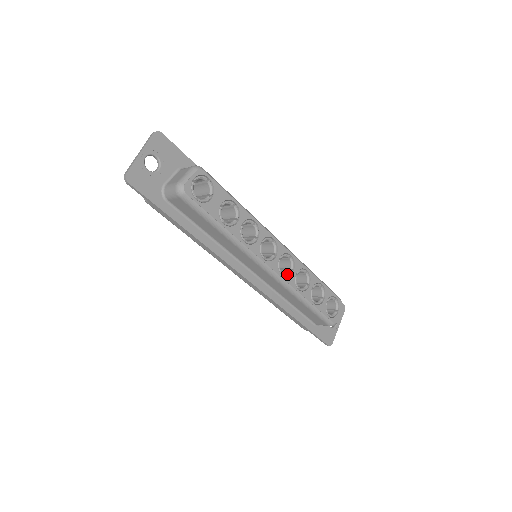
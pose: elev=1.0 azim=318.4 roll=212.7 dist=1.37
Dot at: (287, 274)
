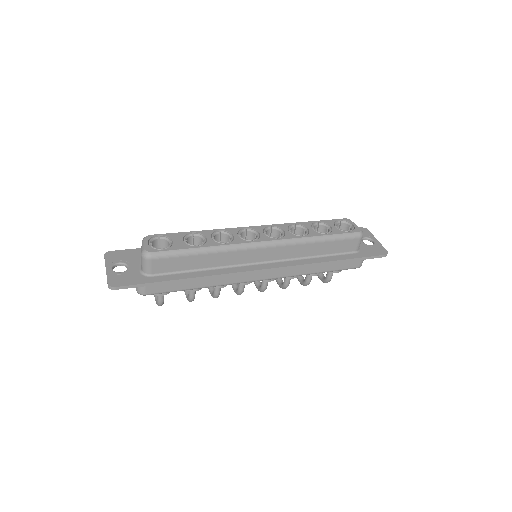
Dot at: (281, 236)
